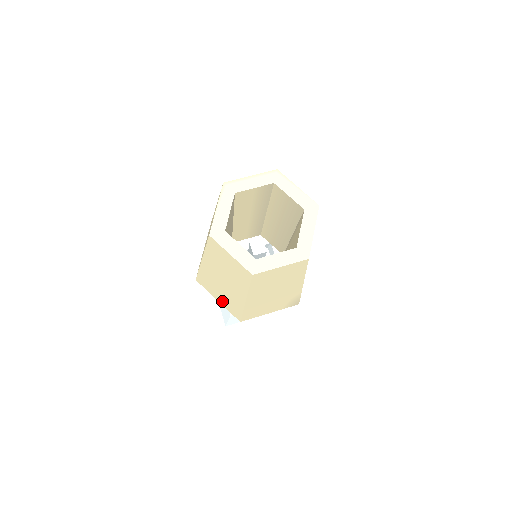
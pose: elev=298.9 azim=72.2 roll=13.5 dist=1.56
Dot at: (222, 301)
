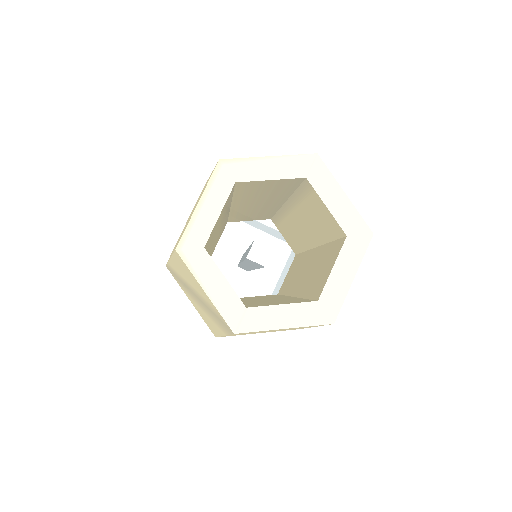
Dot at: occluded
